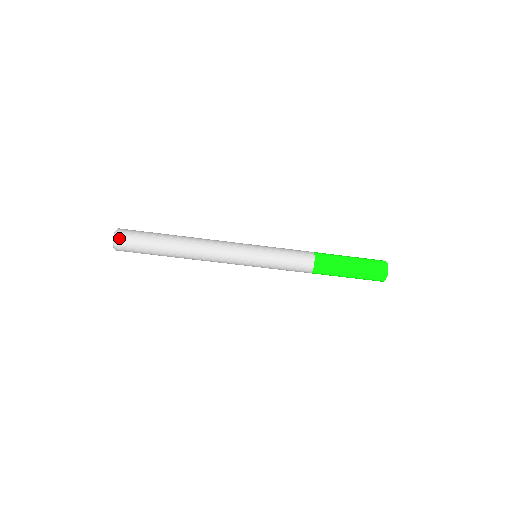
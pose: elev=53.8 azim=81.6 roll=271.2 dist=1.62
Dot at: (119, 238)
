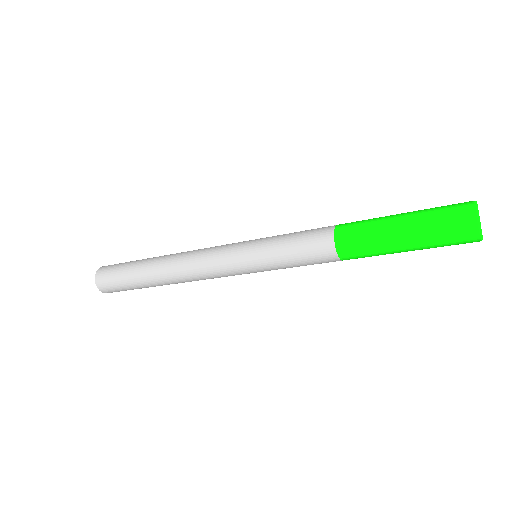
Dot at: occluded
